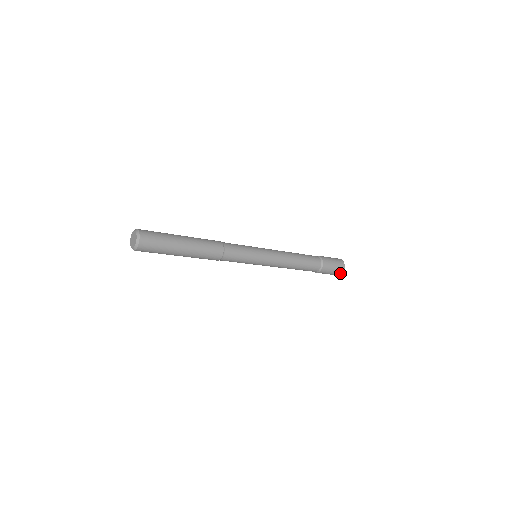
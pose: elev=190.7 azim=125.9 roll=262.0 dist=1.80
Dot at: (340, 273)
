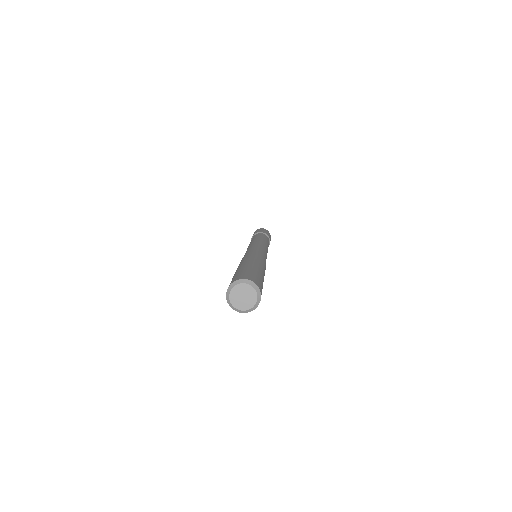
Dot at: occluded
